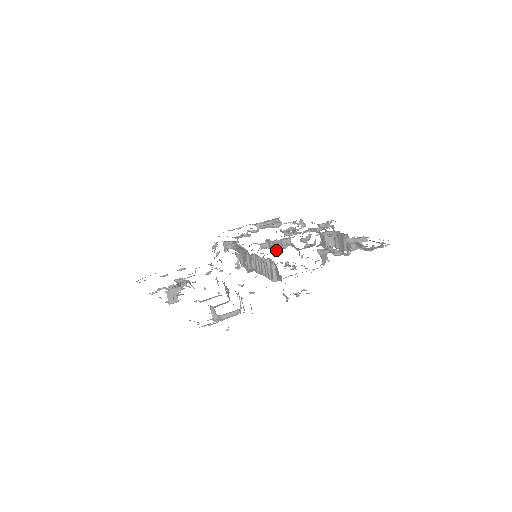
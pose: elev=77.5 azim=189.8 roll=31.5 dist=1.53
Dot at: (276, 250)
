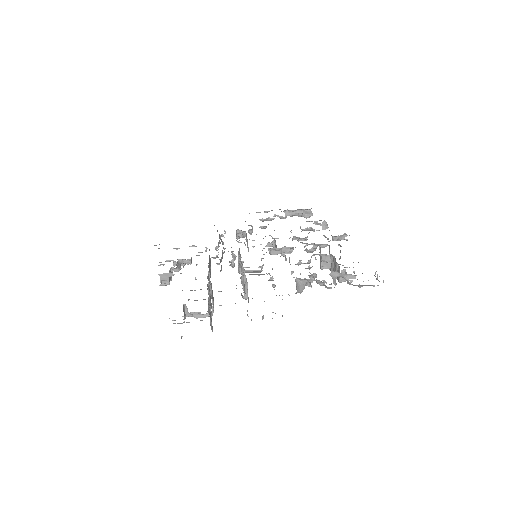
Dot at: occluded
